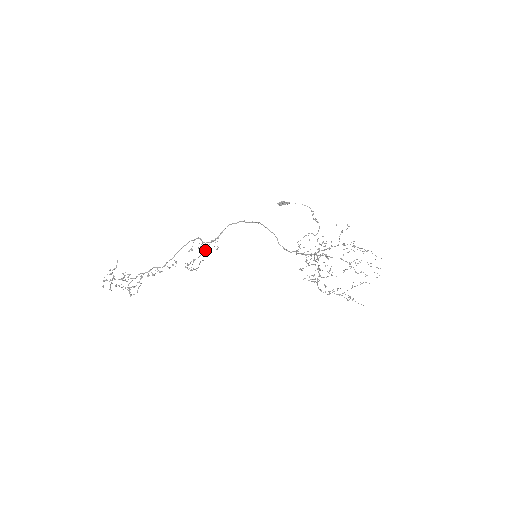
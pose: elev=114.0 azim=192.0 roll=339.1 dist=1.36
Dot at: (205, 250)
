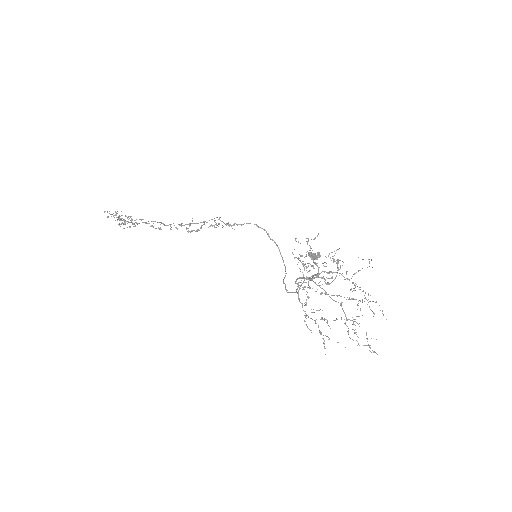
Dot at: (216, 225)
